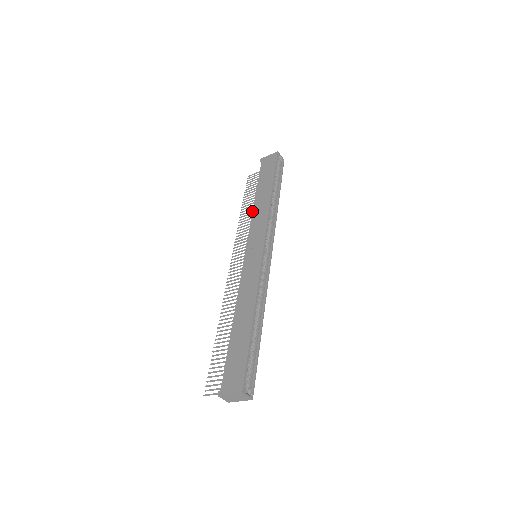
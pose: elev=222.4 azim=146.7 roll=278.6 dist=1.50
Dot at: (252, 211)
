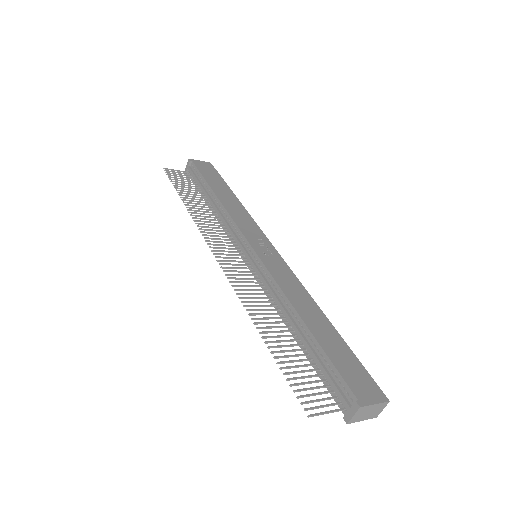
Dot at: (224, 206)
